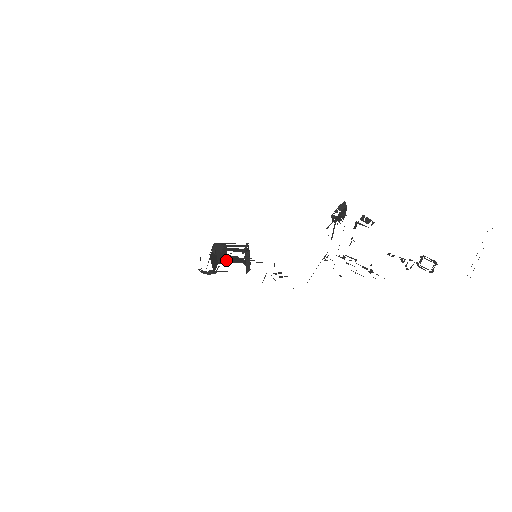
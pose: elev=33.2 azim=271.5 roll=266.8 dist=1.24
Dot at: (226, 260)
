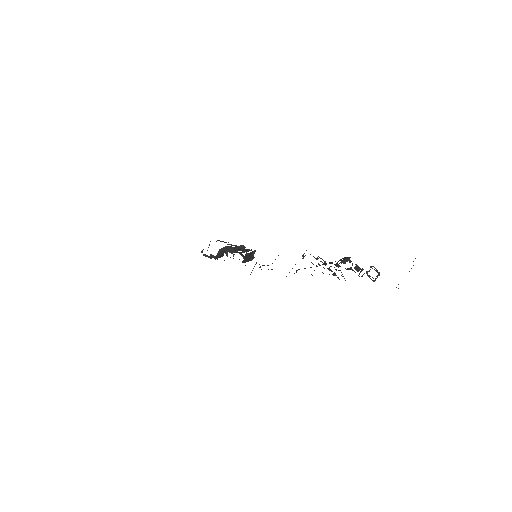
Dot at: occluded
